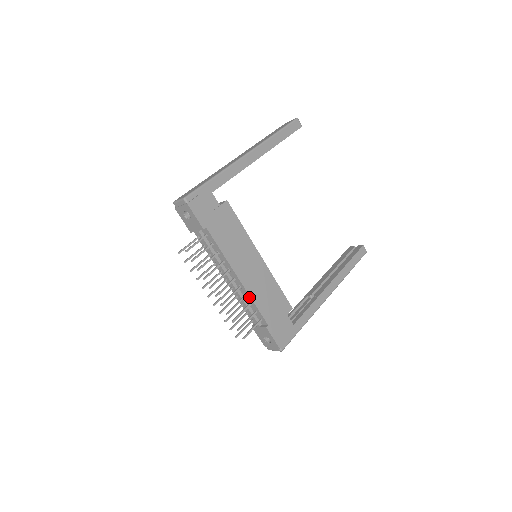
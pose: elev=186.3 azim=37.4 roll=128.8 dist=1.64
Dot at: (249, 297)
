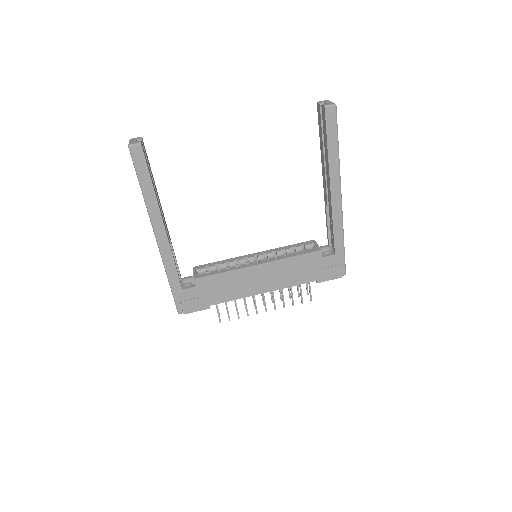
Dot at: (284, 287)
